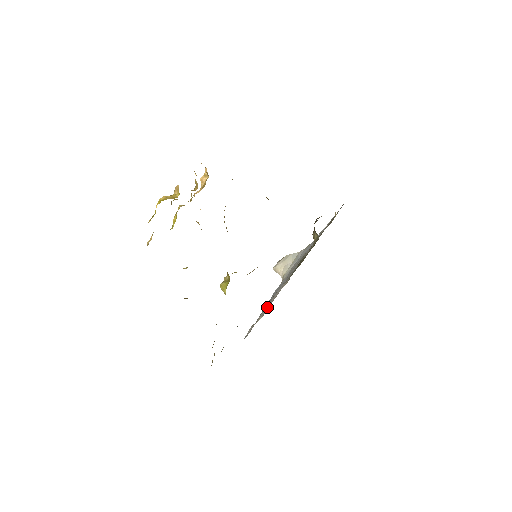
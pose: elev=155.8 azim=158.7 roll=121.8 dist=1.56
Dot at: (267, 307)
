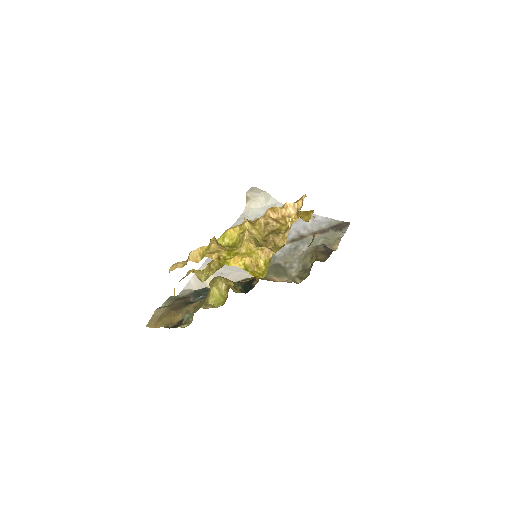
Dot at: (222, 272)
